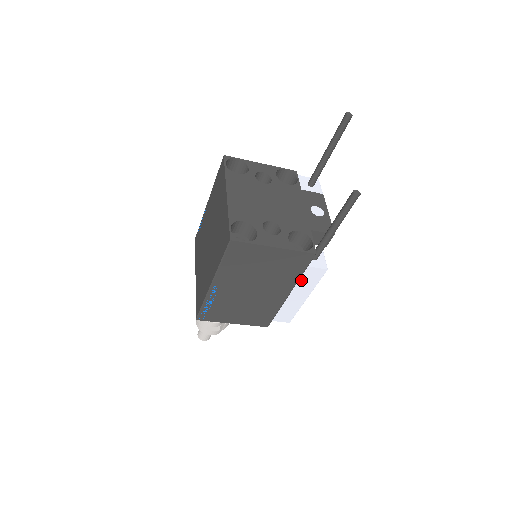
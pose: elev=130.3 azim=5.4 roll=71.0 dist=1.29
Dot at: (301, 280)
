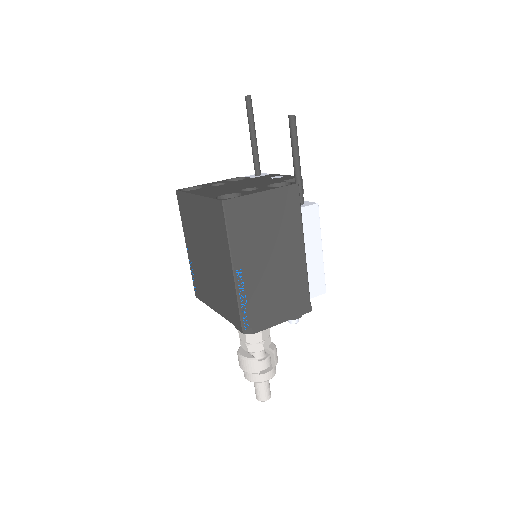
Dot at: (305, 228)
